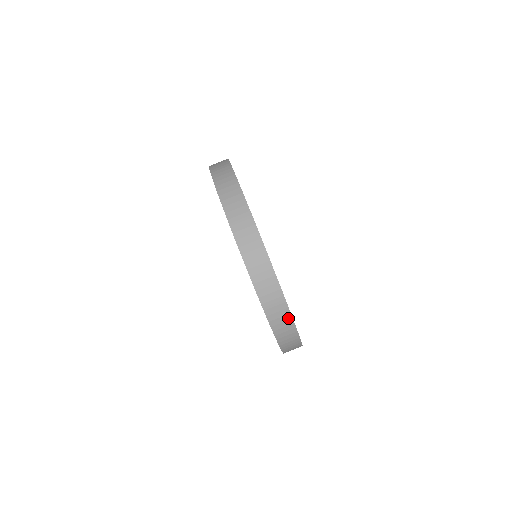
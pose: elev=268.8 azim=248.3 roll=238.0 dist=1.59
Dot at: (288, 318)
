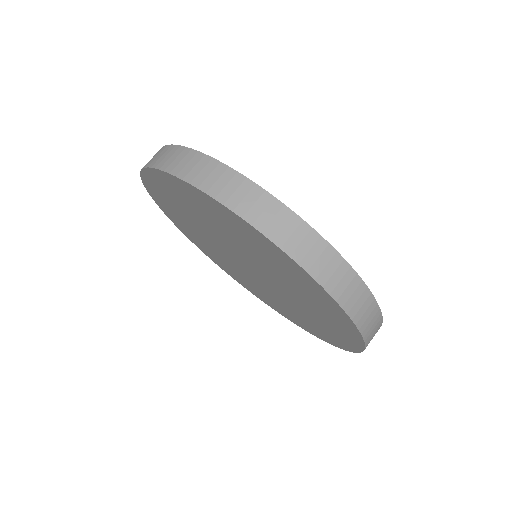
Dot at: (330, 254)
